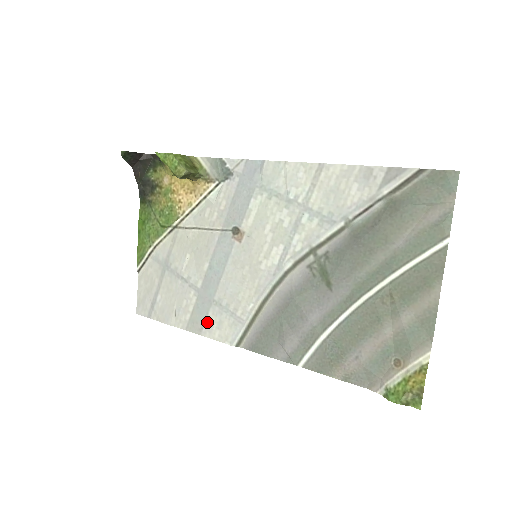
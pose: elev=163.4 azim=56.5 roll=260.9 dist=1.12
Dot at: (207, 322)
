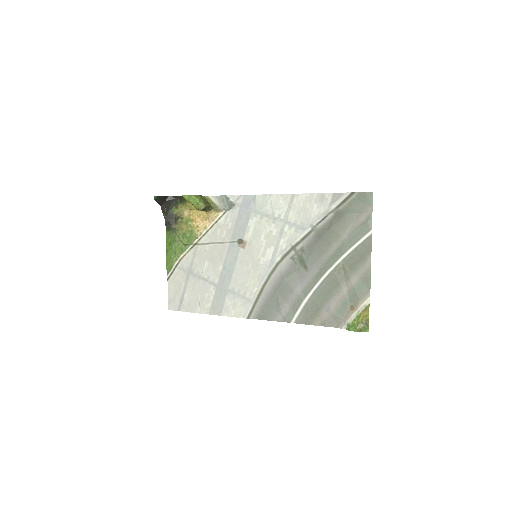
Dot at: (225, 306)
